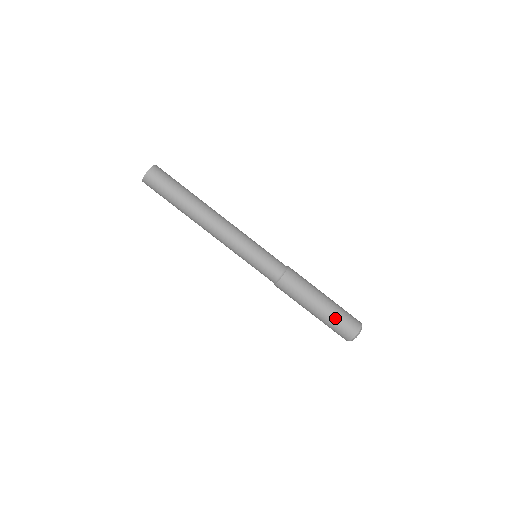
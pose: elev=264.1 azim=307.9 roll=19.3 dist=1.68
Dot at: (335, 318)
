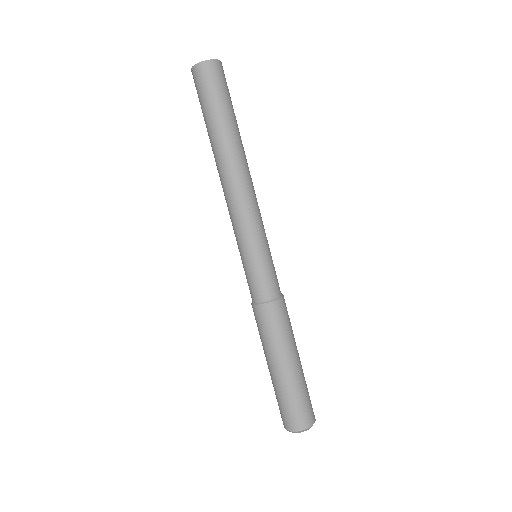
Dot at: (297, 392)
